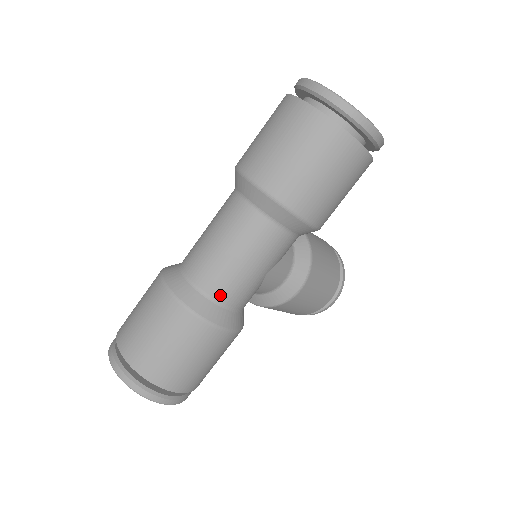
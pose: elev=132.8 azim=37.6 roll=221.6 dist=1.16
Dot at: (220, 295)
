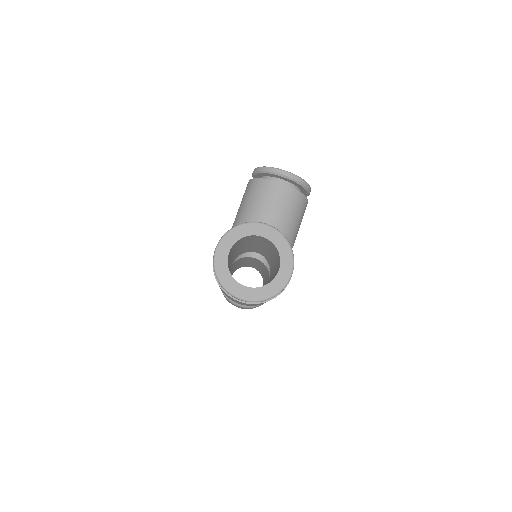
Dot at: occluded
